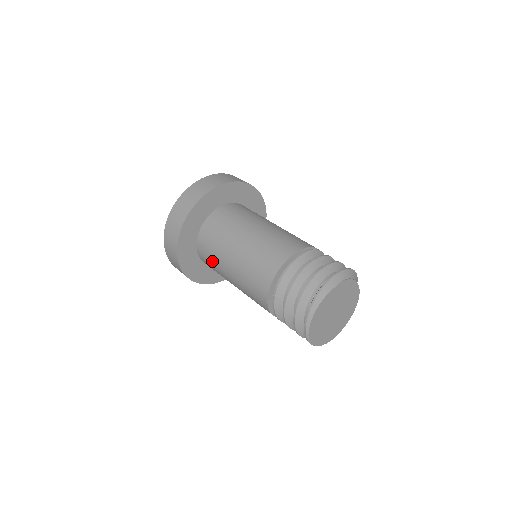
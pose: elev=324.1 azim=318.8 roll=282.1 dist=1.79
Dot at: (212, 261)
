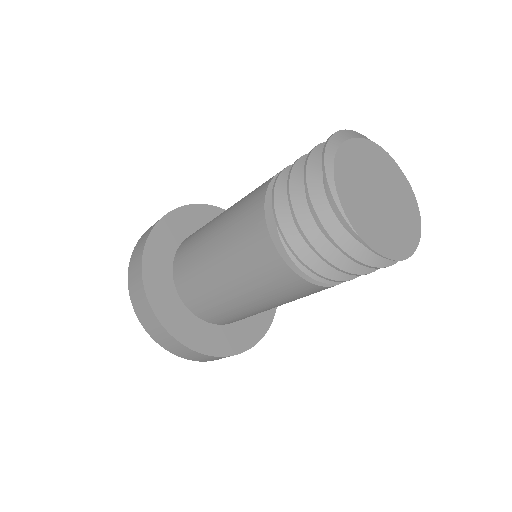
Dot at: (193, 274)
